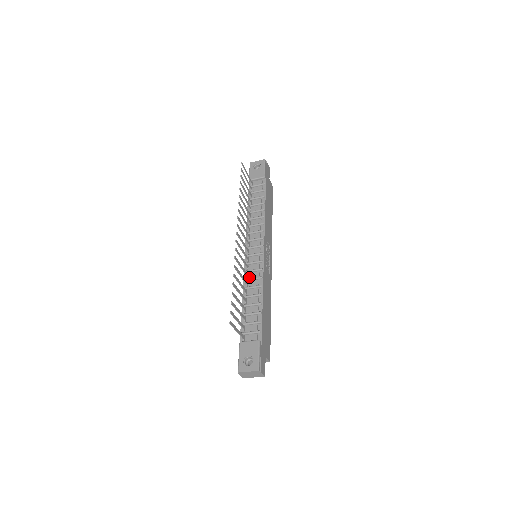
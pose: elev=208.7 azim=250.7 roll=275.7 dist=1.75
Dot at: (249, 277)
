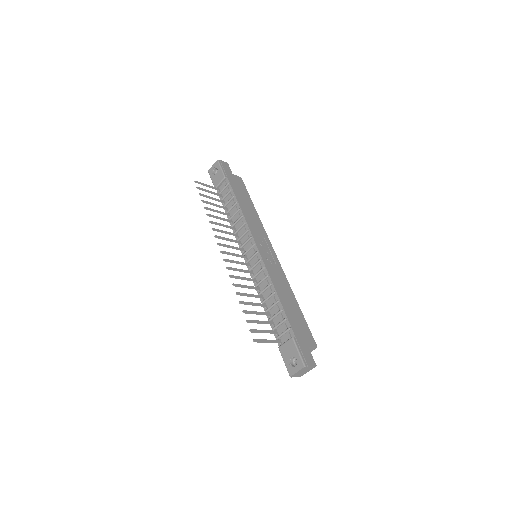
Dot at: (258, 281)
